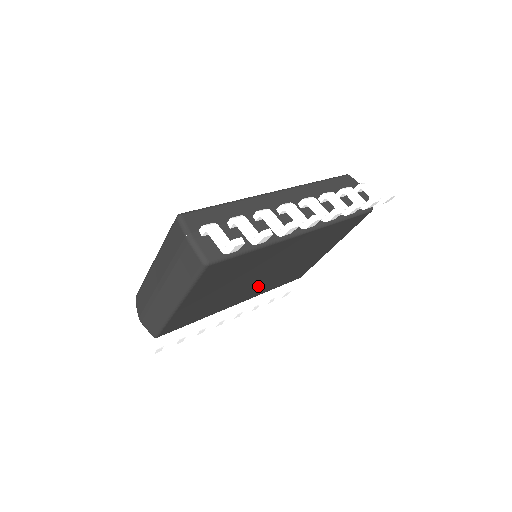
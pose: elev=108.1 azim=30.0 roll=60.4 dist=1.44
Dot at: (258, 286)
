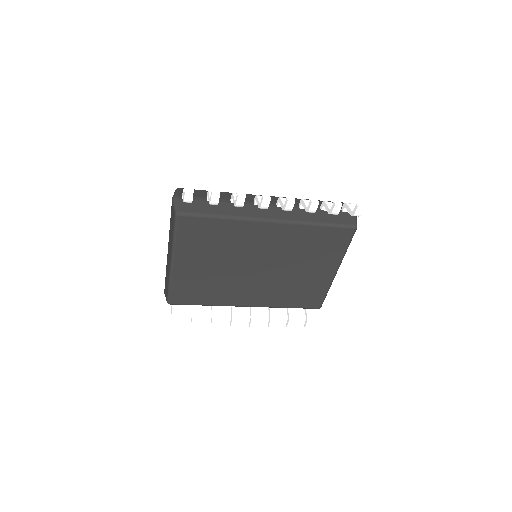
Dot at: (260, 288)
